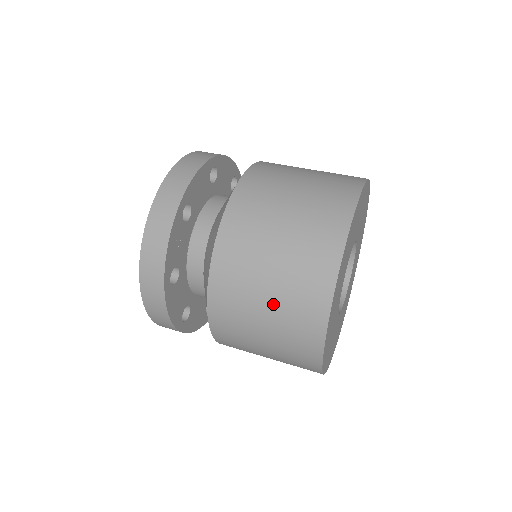
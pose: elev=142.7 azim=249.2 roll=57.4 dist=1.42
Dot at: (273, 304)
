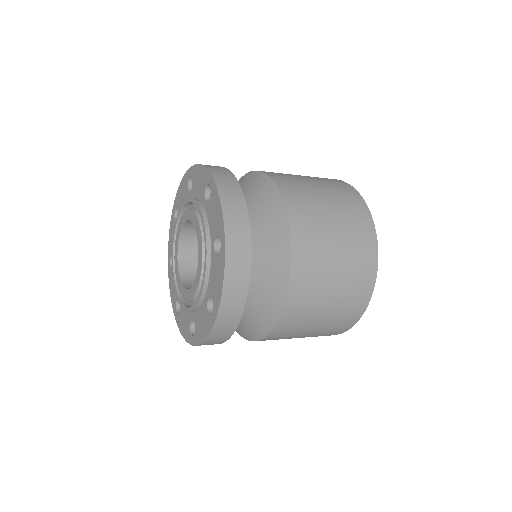
Dot at: (319, 183)
